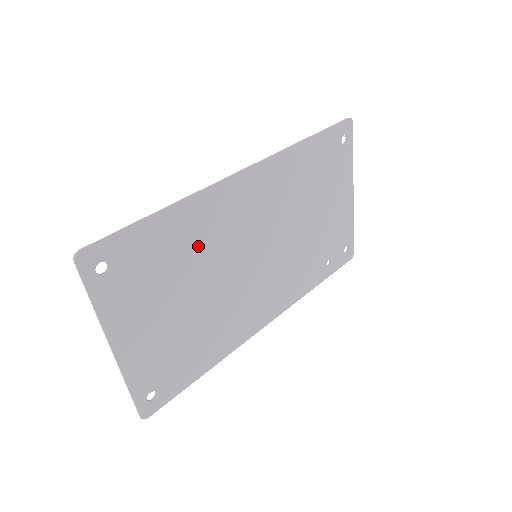
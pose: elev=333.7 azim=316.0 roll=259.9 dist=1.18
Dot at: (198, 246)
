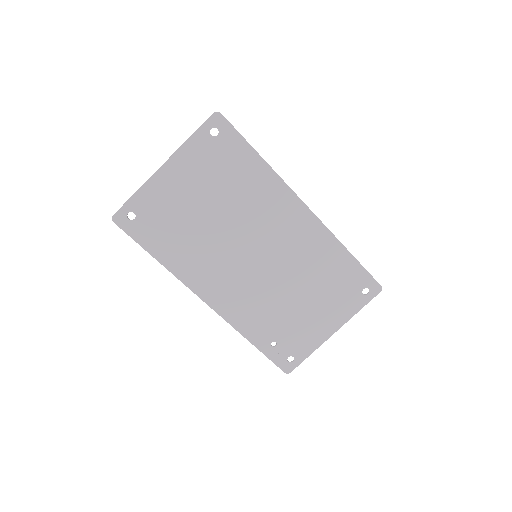
Dot at: (248, 197)
